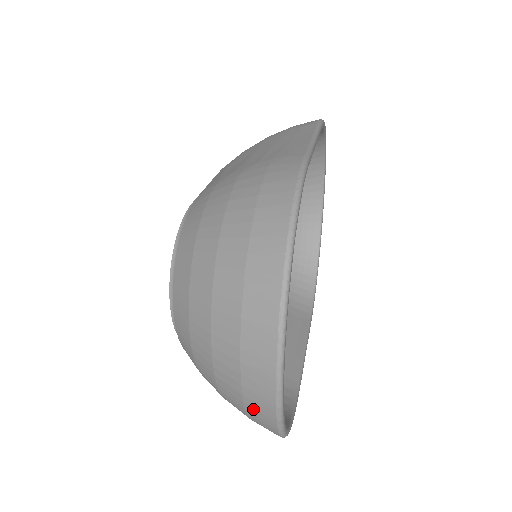
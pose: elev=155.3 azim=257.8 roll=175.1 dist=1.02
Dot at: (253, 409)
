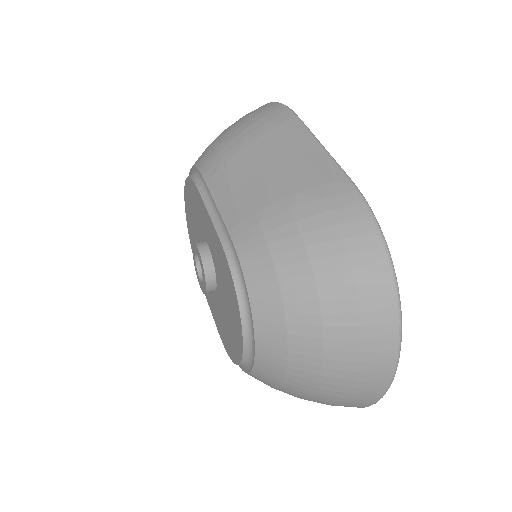
Dot at: (350, 403)
